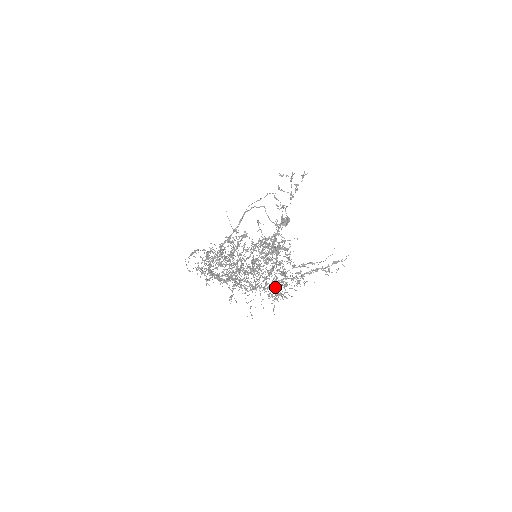
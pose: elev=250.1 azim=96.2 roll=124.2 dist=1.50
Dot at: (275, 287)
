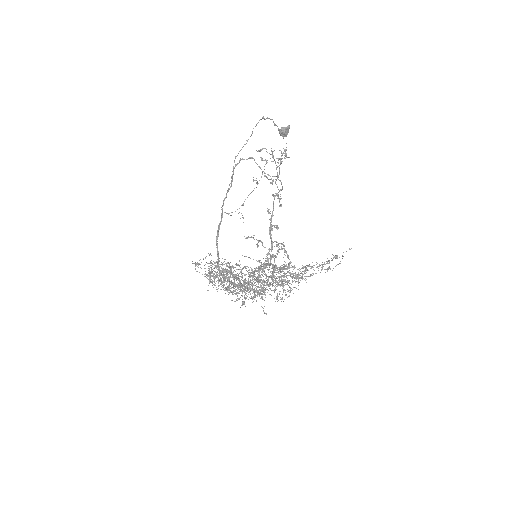
Dot at: (282, 275)
